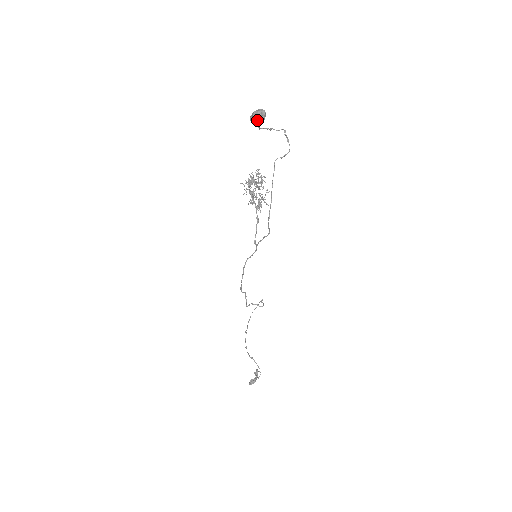
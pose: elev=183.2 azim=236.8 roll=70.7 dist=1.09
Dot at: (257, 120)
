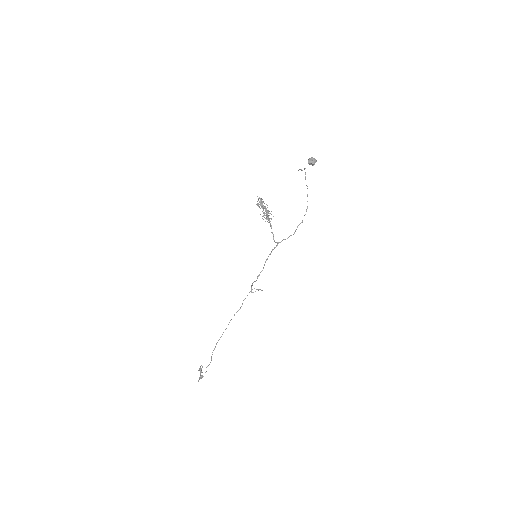
Dot at: occluded
